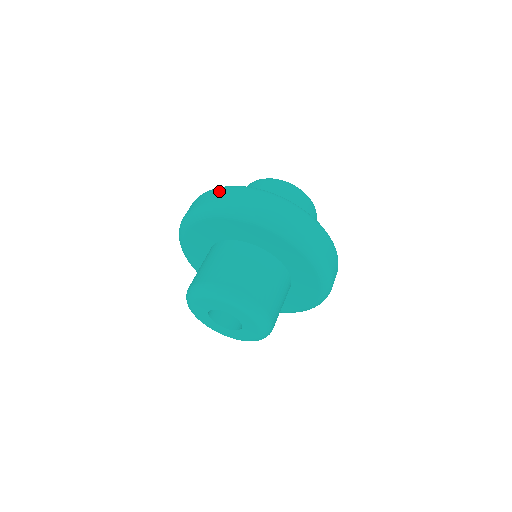
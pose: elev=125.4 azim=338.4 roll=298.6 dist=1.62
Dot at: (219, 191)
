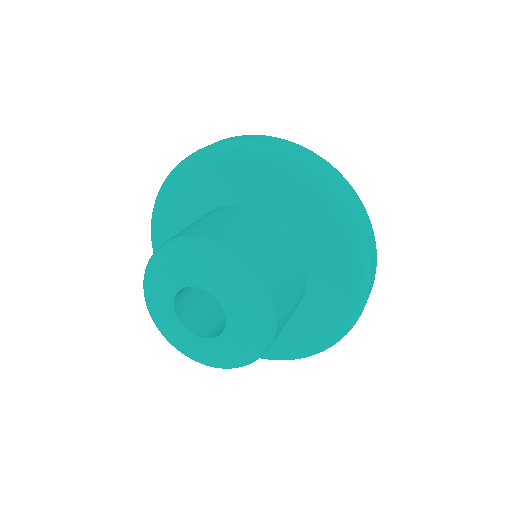
Dot at: occluded
